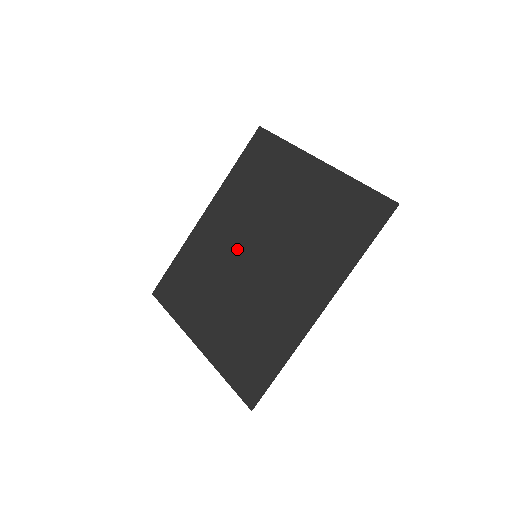
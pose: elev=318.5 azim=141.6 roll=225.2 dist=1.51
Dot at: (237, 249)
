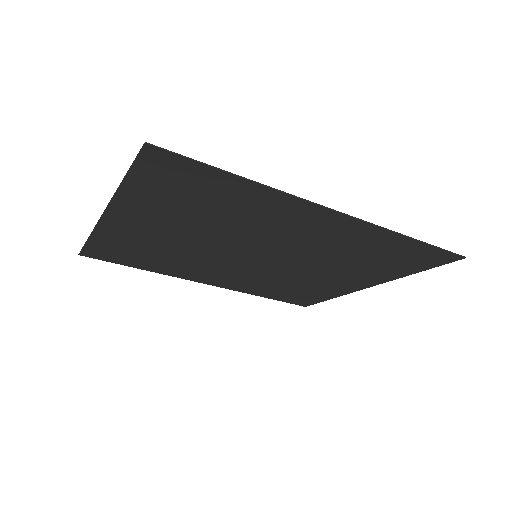
Dot at: (233, 262)
